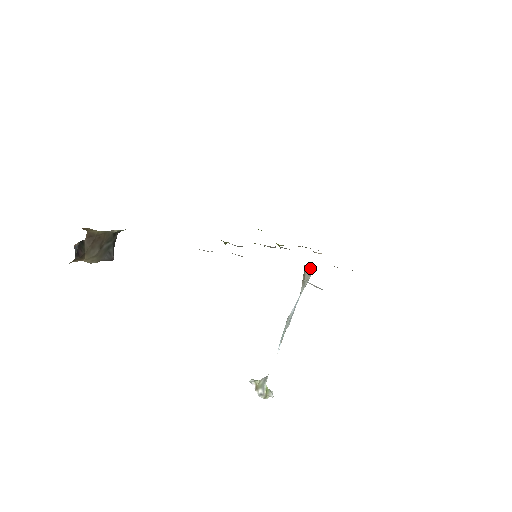
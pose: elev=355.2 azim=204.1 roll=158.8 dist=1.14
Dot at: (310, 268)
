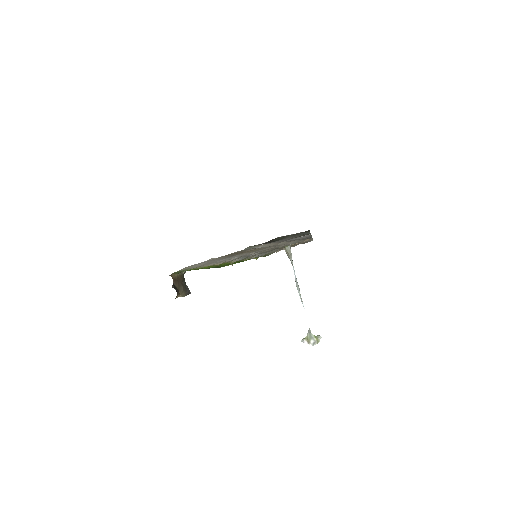
Dot at: (287, 246)
